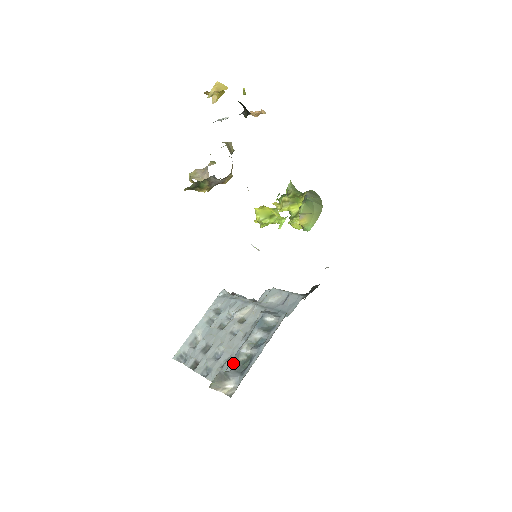
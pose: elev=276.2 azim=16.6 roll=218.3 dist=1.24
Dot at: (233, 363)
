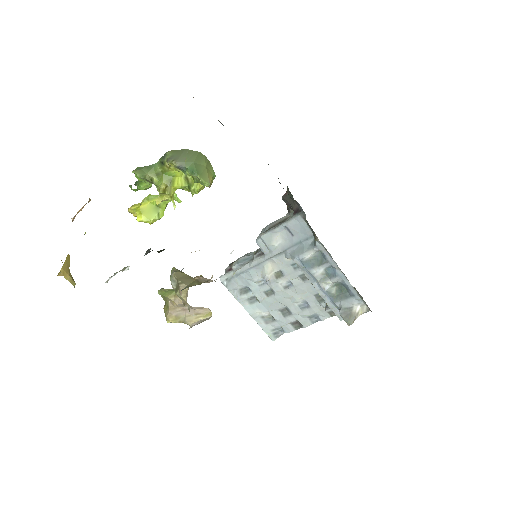
Dot at: (334, 299)
